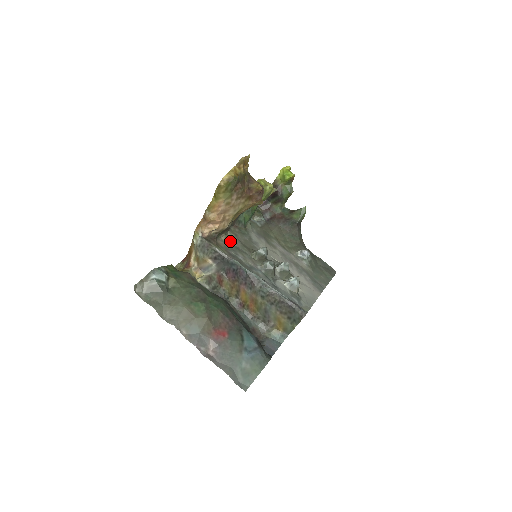
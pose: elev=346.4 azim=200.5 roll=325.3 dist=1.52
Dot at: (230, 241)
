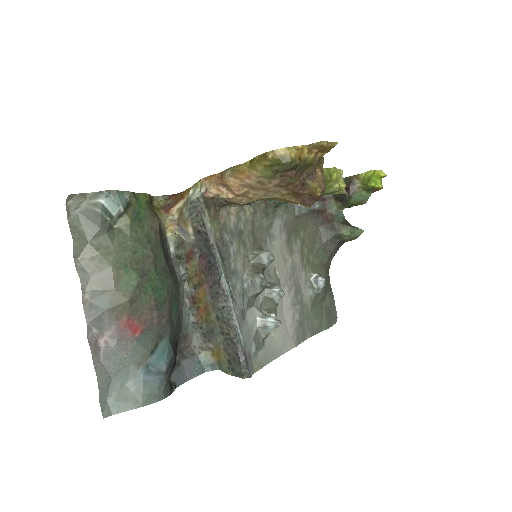
Dot at: (239, 218)
